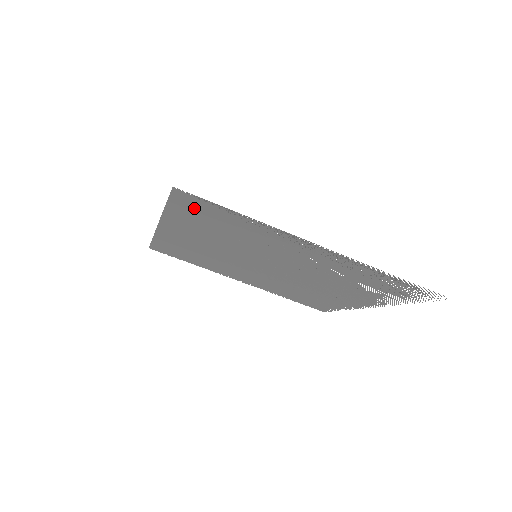
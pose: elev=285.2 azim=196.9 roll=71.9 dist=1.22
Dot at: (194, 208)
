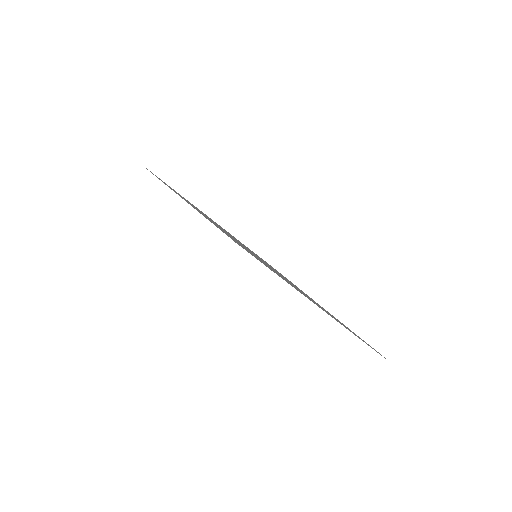
Dot at: occluded
